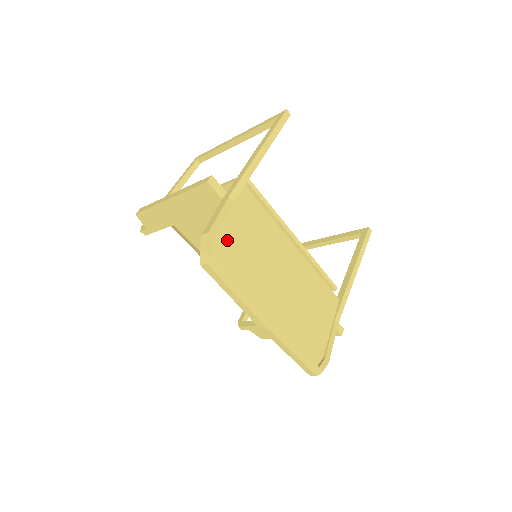
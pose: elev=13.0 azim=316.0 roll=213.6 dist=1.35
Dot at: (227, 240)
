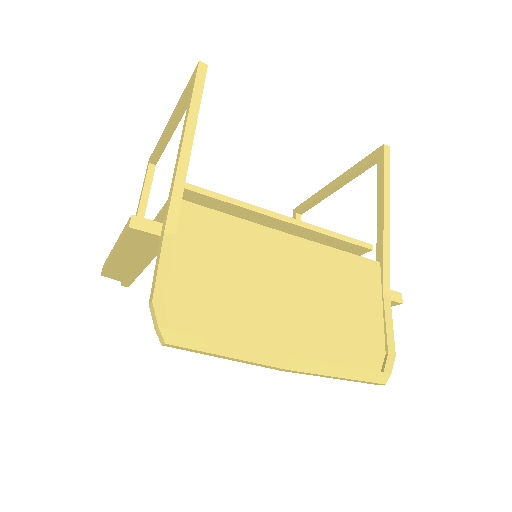
Dot at: (186, 290)
